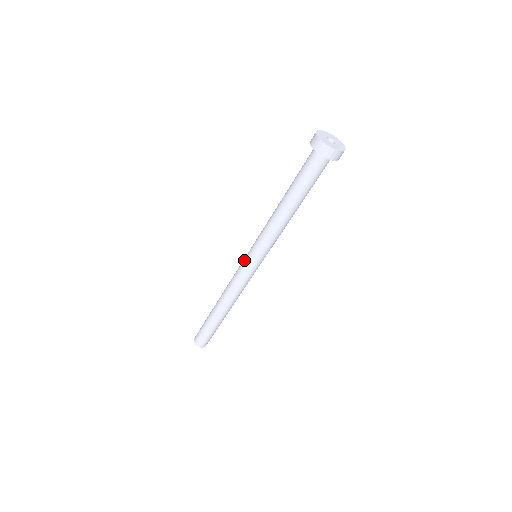
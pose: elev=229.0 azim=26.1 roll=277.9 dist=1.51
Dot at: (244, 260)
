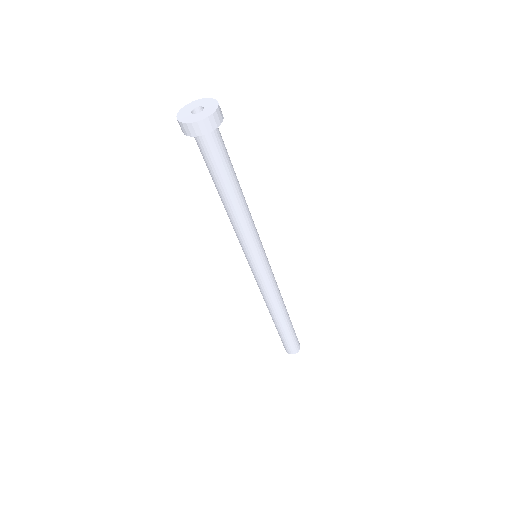
Dot at: (252, 270)
